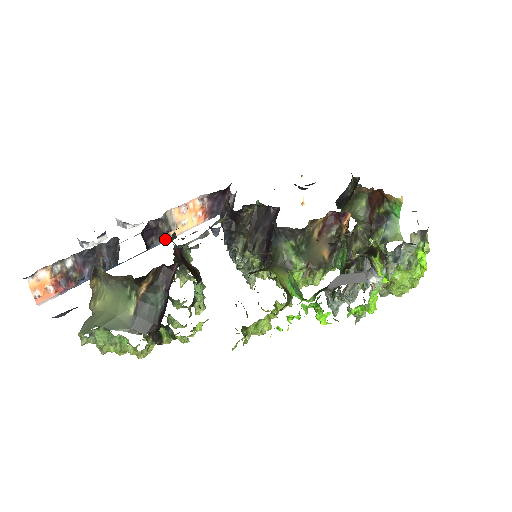
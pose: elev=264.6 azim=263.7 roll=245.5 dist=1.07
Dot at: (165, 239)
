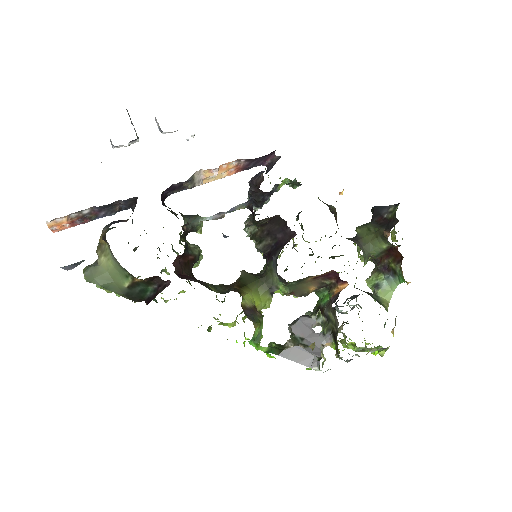
Dot at: (187, 188)
